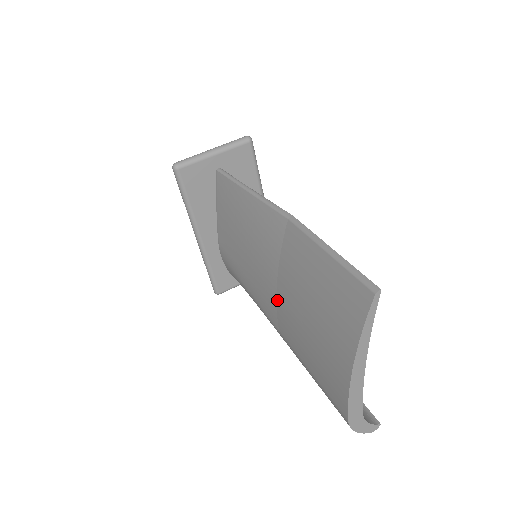
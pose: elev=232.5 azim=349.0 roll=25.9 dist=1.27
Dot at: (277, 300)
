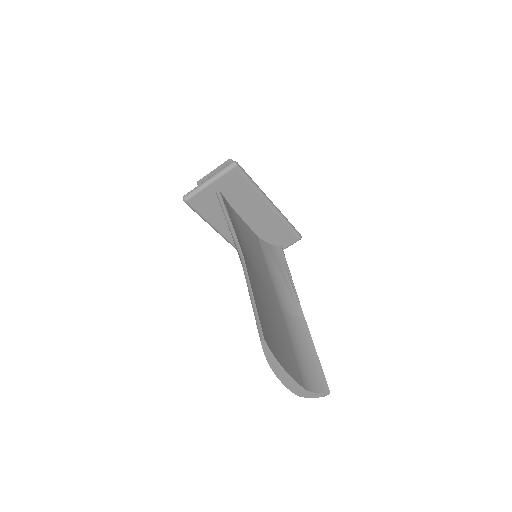
Dot at: occluded
